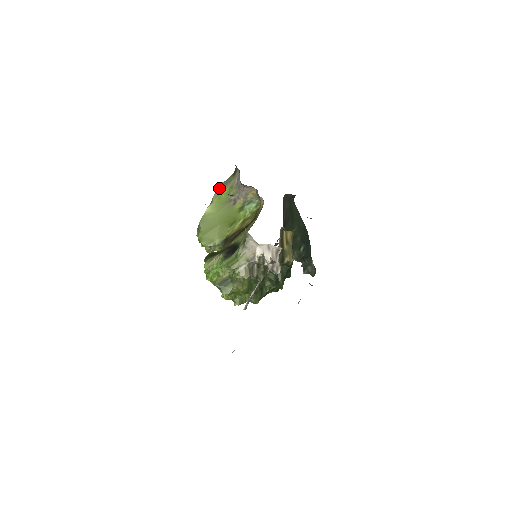
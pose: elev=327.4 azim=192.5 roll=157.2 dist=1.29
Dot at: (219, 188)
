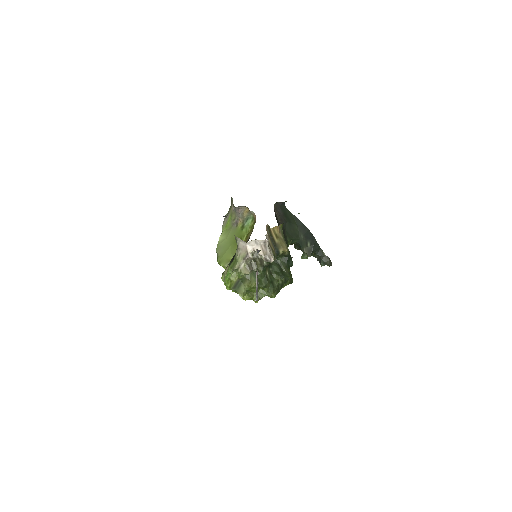
Dot at: (225, 219)
